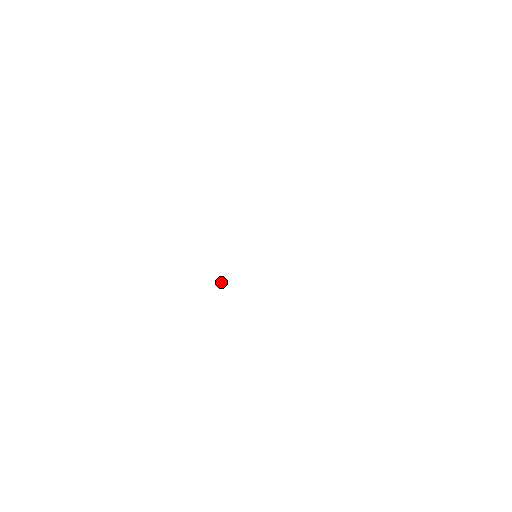
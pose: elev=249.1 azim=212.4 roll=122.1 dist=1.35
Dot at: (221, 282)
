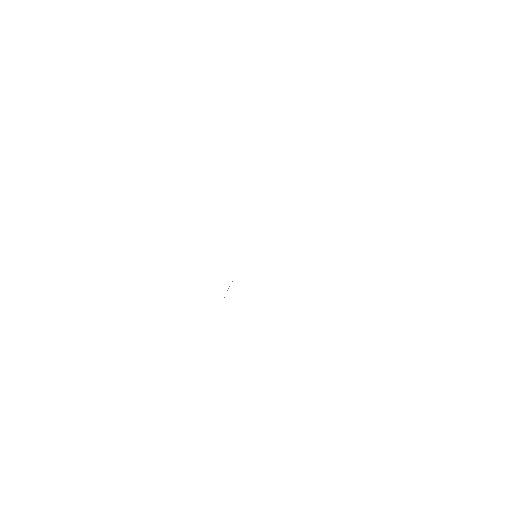
Dot at: occluded
